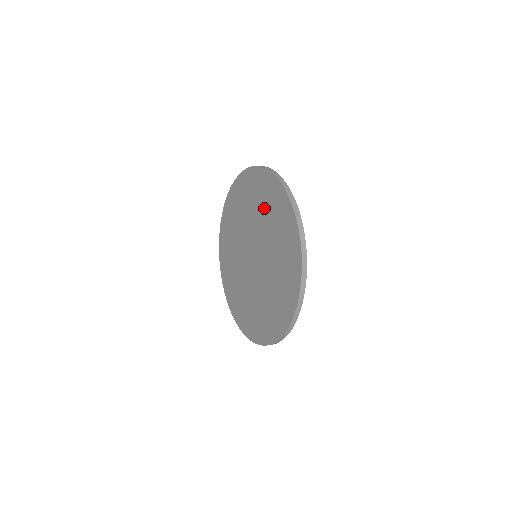
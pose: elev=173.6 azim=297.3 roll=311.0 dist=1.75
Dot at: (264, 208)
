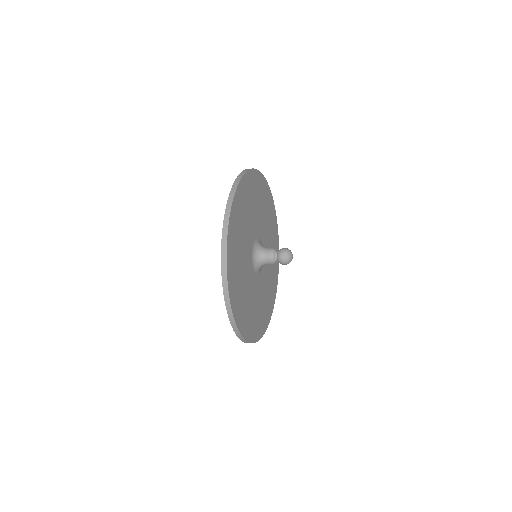
Dot at: occluded
